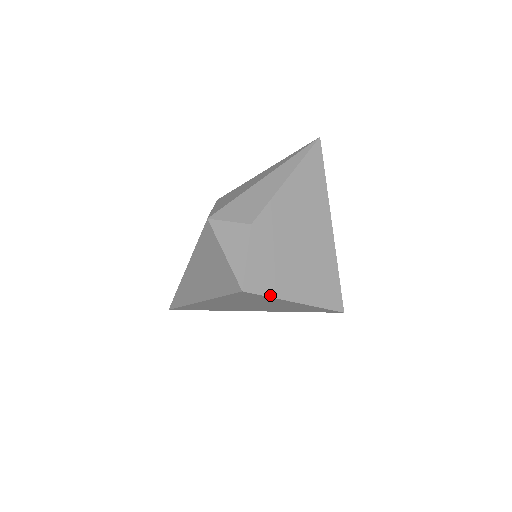
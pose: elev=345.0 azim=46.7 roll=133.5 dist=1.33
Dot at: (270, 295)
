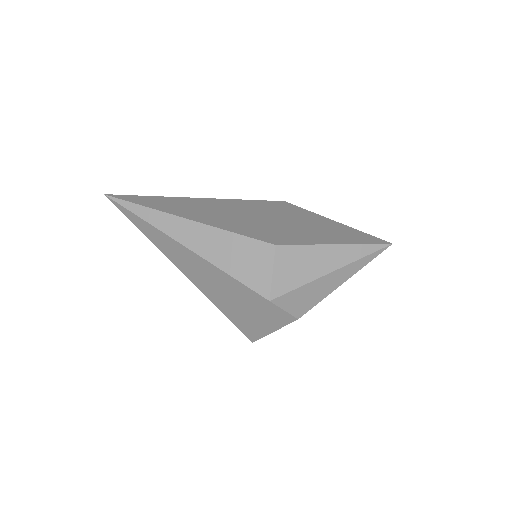
Dot at: occluded
